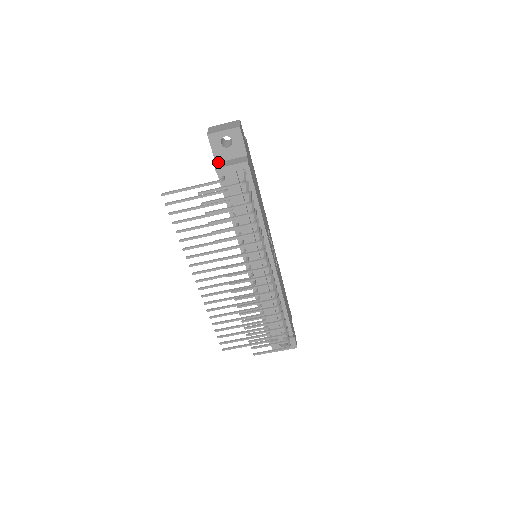
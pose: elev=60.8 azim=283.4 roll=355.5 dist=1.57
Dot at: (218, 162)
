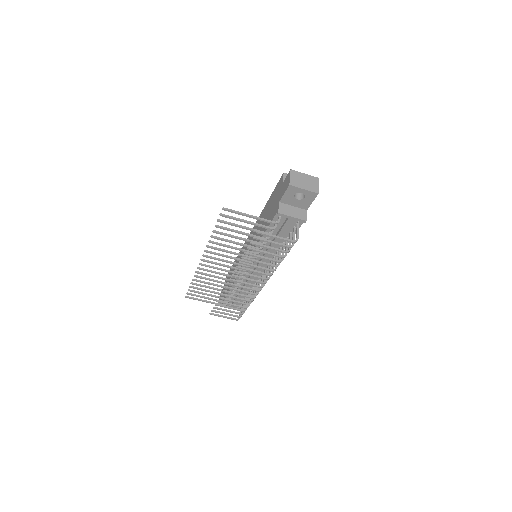
Dot at: (282, 202)
